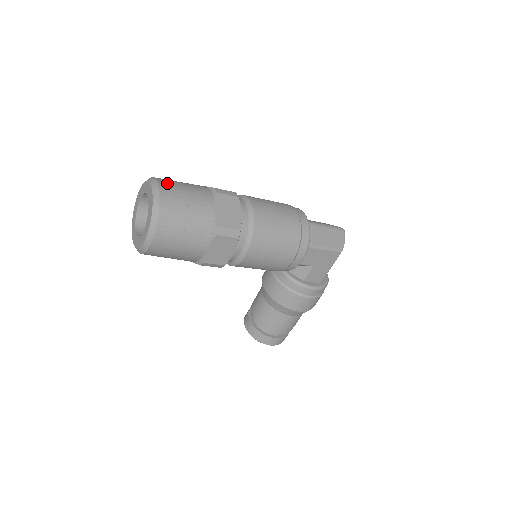
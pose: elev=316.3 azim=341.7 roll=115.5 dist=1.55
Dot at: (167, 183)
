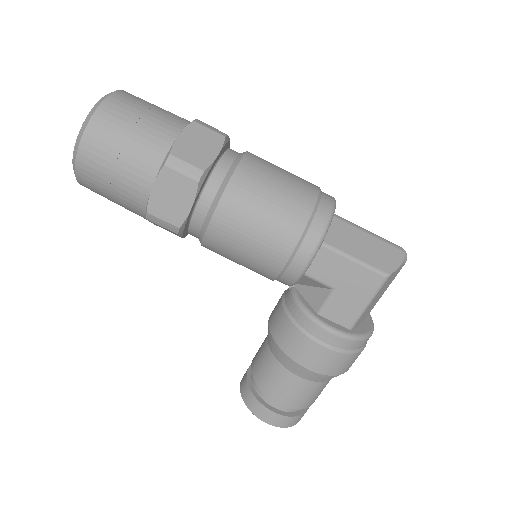
Dot at: (133, 95)
